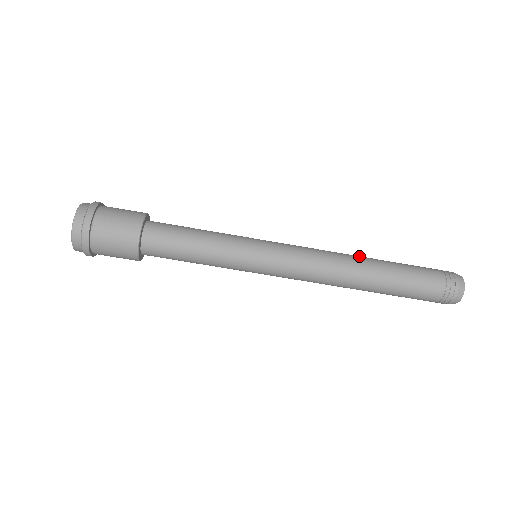
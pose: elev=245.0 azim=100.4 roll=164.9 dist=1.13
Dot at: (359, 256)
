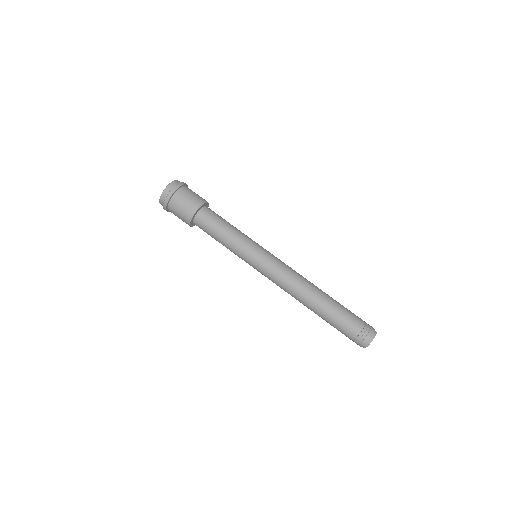
Dot at: occluded
